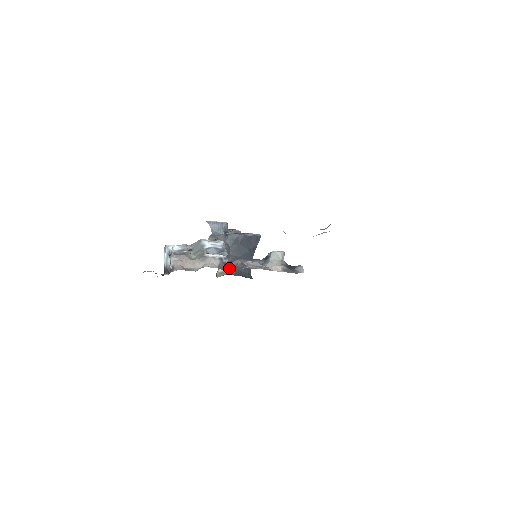
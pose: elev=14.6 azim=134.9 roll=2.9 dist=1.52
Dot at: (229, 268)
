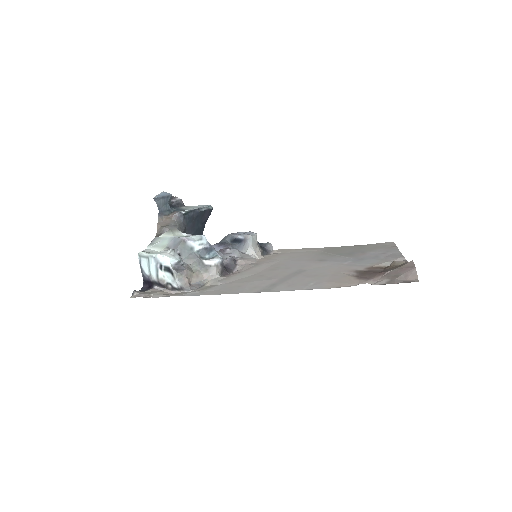
Dot at: (226, 270)
